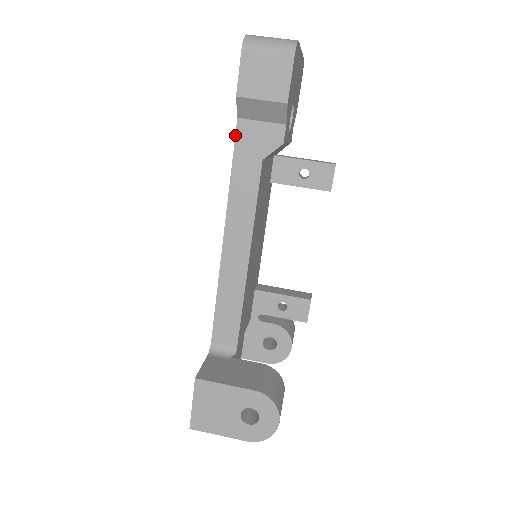
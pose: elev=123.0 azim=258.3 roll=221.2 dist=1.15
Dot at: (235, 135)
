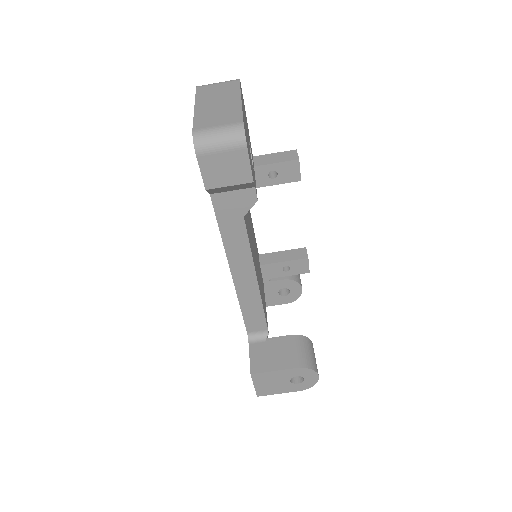
Dot at: (213, 207)
